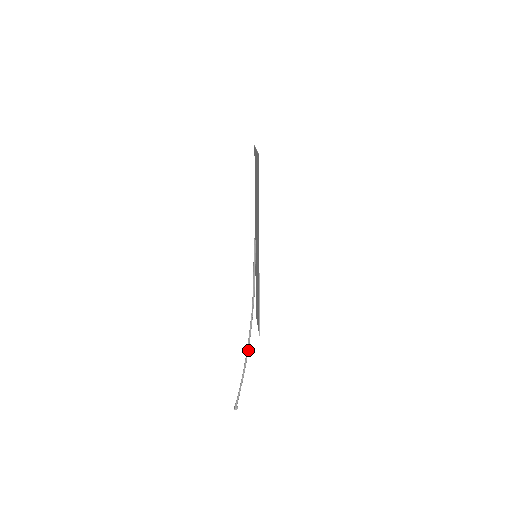
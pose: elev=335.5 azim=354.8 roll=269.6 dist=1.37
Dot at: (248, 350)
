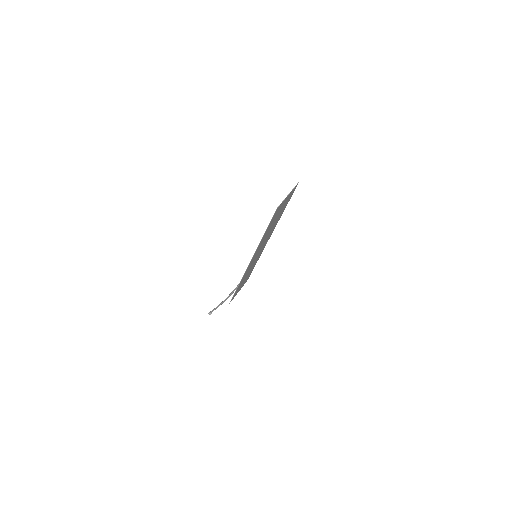
Dot at: occluded
